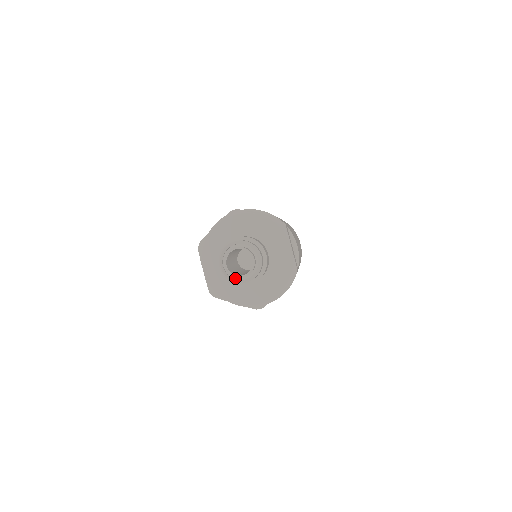
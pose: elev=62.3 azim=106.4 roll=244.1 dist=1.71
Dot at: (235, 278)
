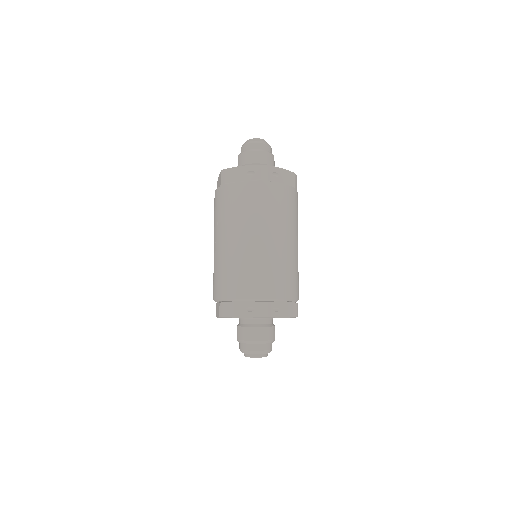
Dot at: occluded
